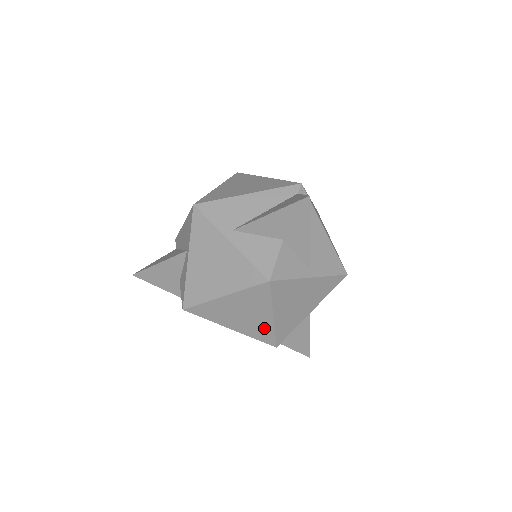
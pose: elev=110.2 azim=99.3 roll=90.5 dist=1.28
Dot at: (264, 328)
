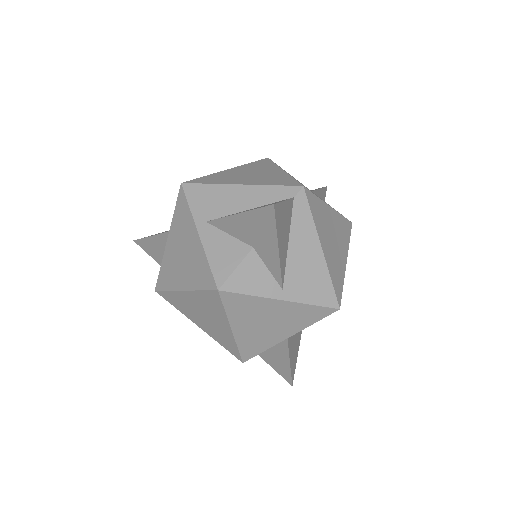
Dot at: (227, 338)
